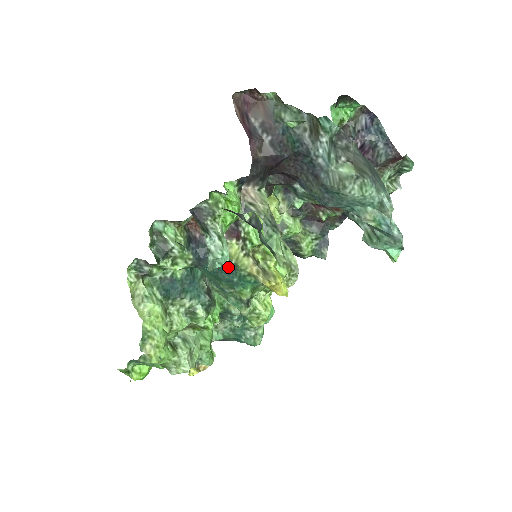
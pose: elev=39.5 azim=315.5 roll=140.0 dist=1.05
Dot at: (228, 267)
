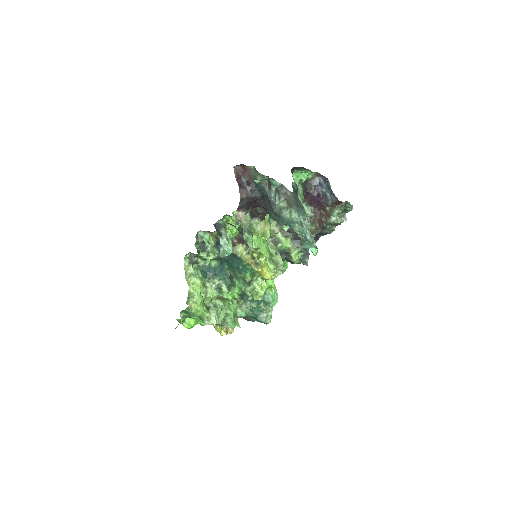
Dot at: (237, 259)
